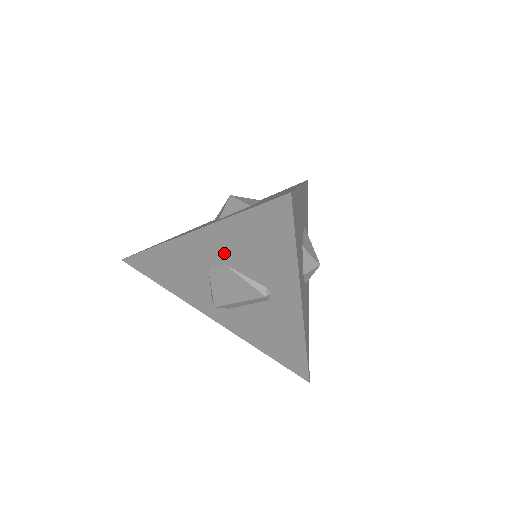
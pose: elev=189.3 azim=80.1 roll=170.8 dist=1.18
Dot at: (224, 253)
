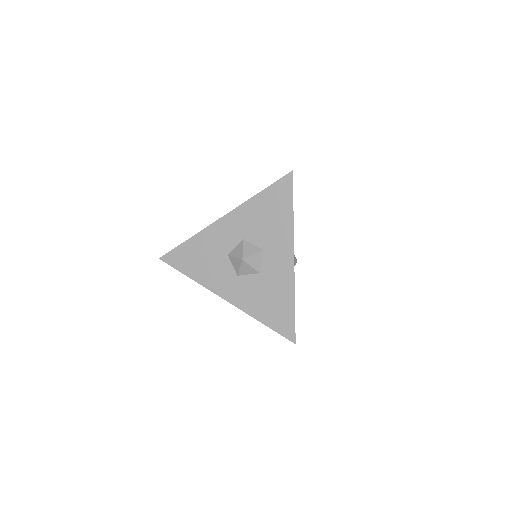
Dot at: occluded
